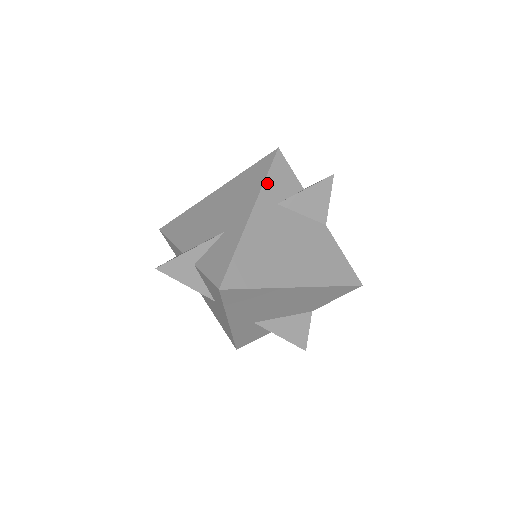
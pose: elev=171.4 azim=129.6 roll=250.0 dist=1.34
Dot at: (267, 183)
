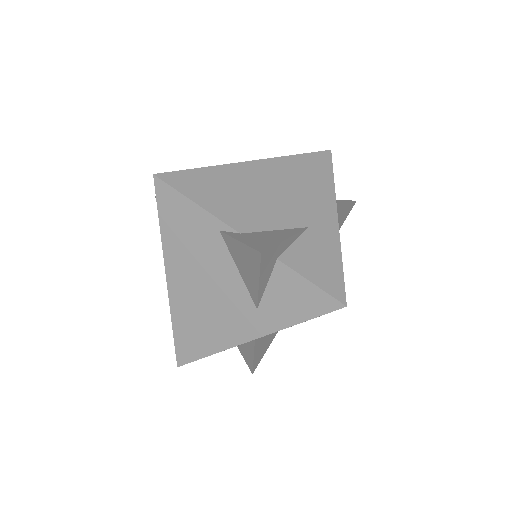
Dot at: (334, 186)
